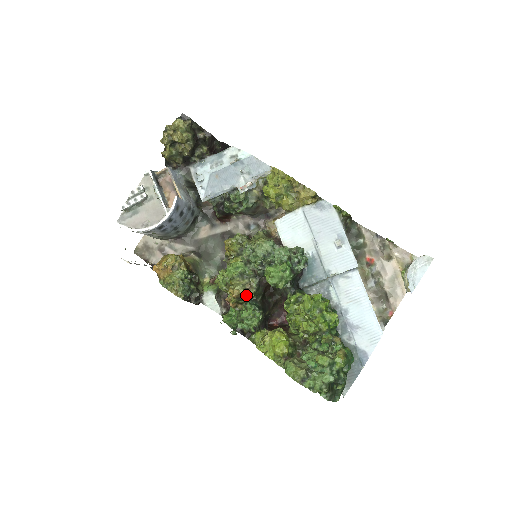
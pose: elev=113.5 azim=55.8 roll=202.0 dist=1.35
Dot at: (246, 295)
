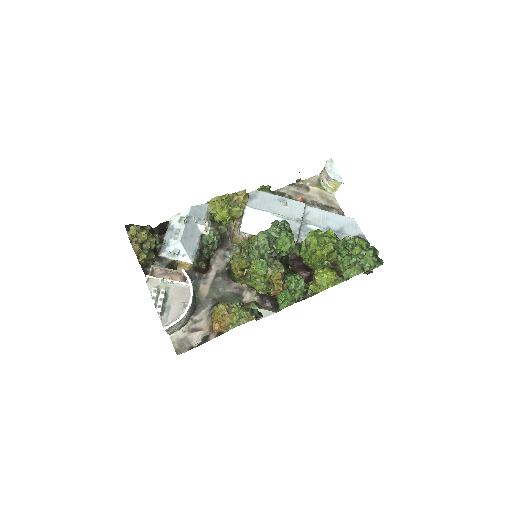
Dot at: (282, 273)
